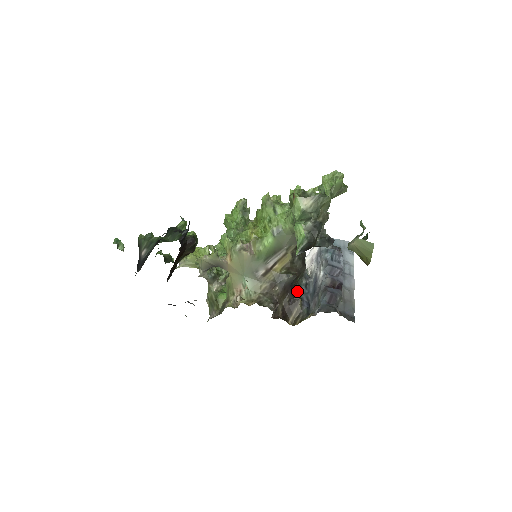
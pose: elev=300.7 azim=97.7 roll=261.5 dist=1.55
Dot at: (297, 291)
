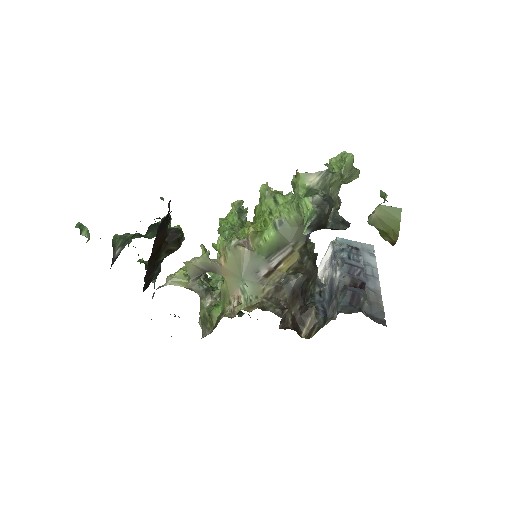
Dot at: (309, 300)
